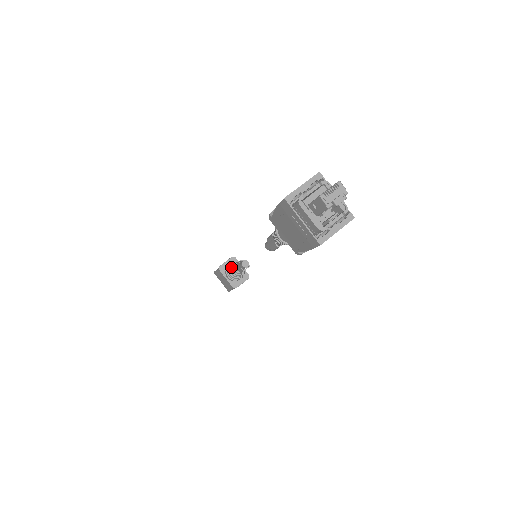
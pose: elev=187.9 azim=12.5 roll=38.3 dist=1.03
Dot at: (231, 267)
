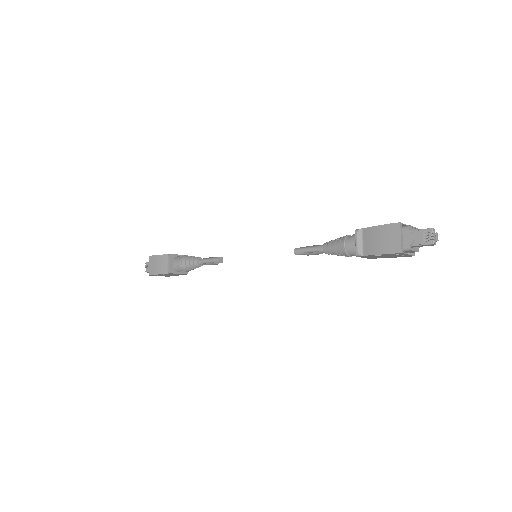
Dot at: (189, 266)
